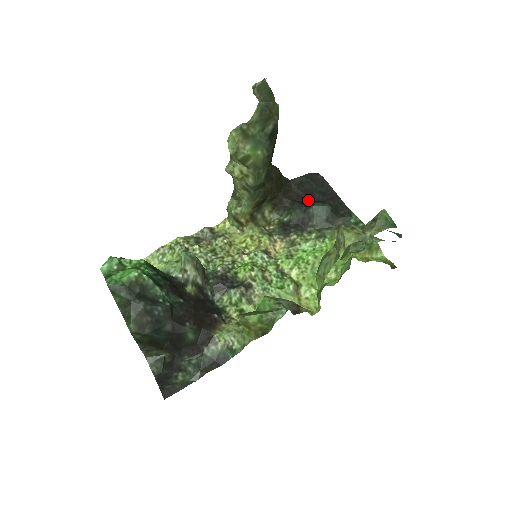
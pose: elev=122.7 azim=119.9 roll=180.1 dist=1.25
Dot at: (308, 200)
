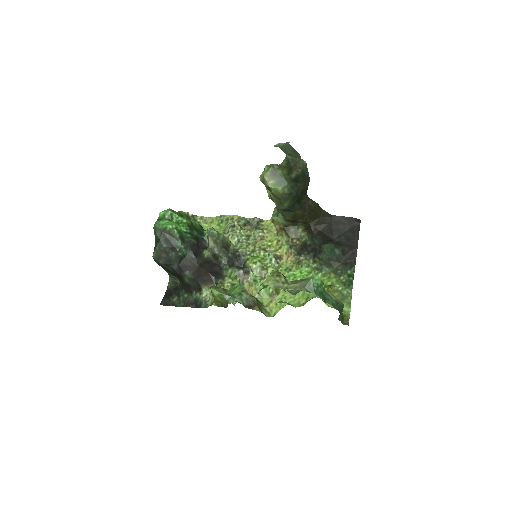
Dot at: (332, 237)
